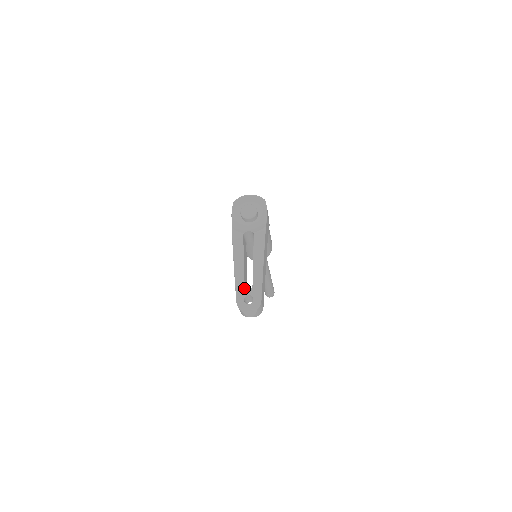
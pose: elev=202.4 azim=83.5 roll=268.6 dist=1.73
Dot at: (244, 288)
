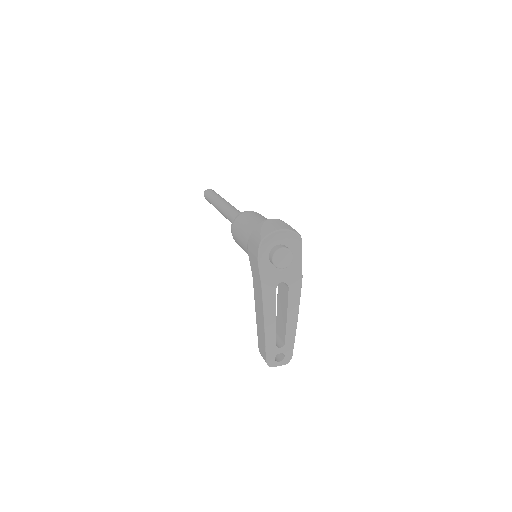
Dot at: (276, 348)
